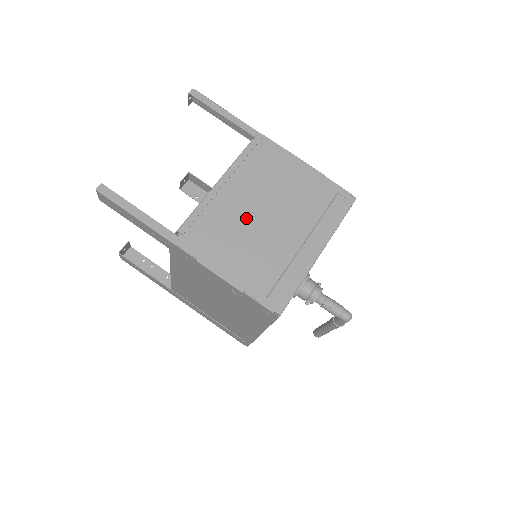
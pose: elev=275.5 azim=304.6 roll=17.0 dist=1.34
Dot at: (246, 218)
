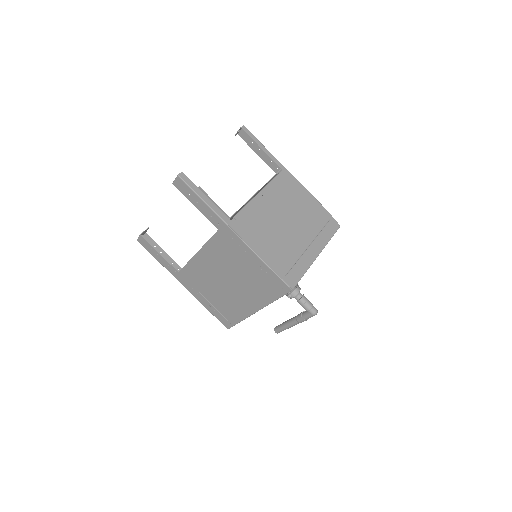
Dot at: (275, 221)
